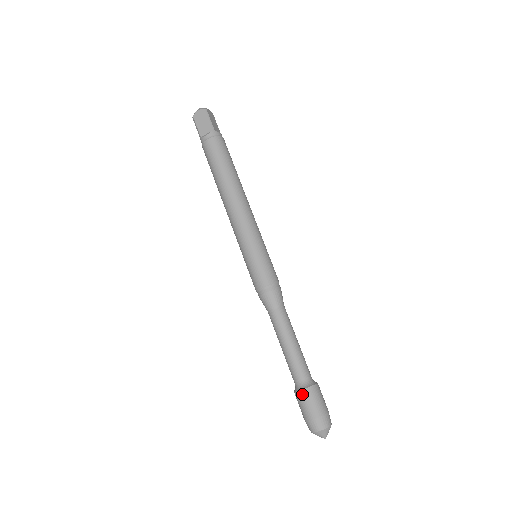
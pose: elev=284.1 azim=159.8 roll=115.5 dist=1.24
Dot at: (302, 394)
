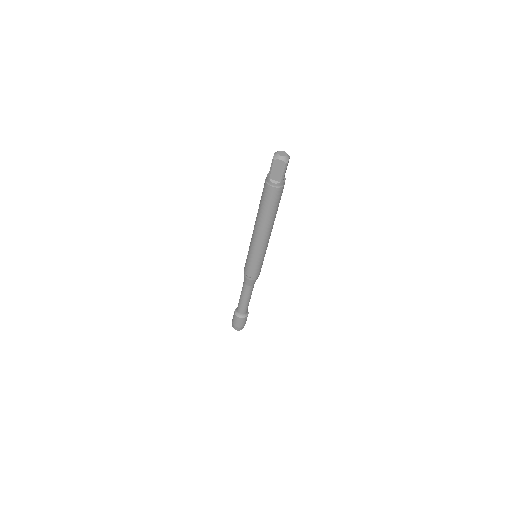
Dot at: (239, 319)
